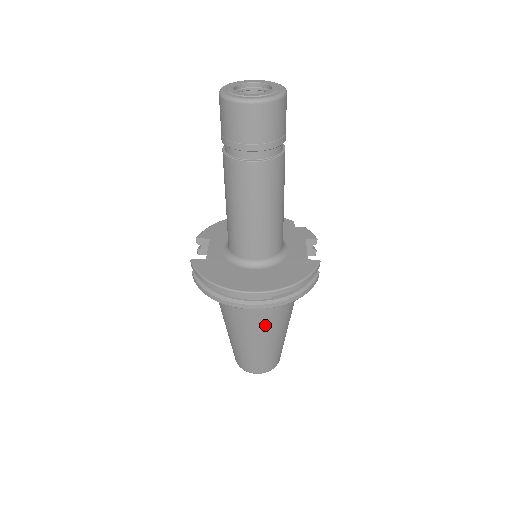
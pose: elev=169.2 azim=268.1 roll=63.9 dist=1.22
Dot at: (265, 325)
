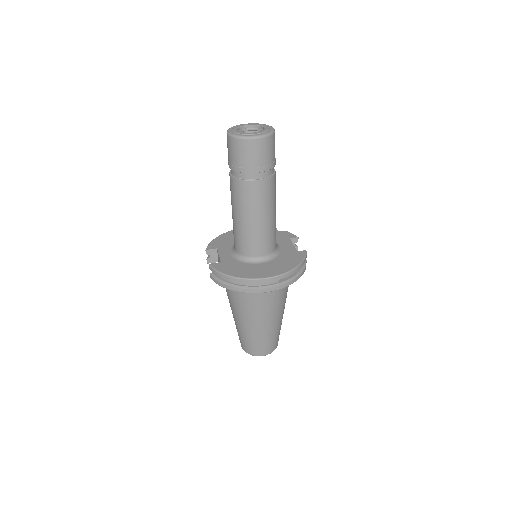
Dot at: (271, 309)
